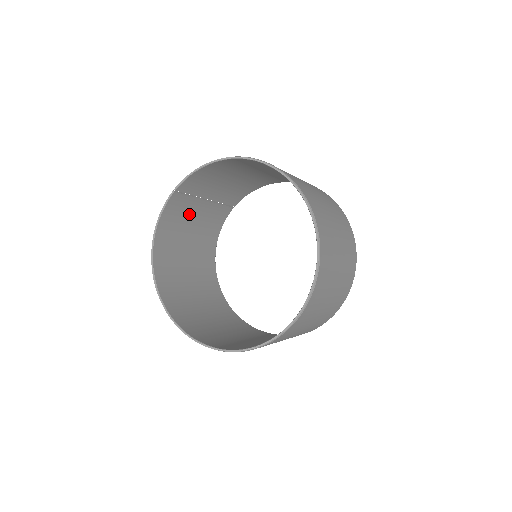
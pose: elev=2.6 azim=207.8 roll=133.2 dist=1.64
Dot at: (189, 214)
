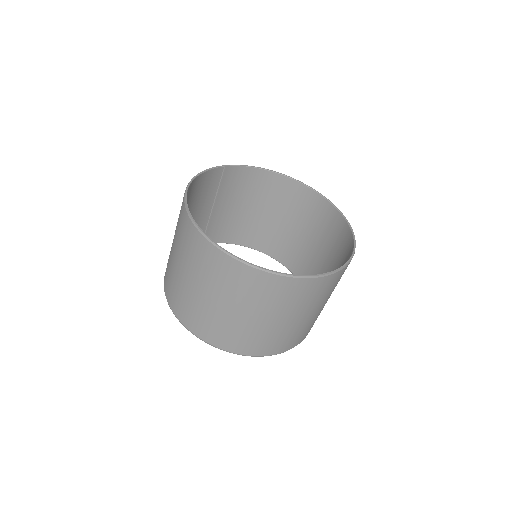
Dot at: (201, 202)
